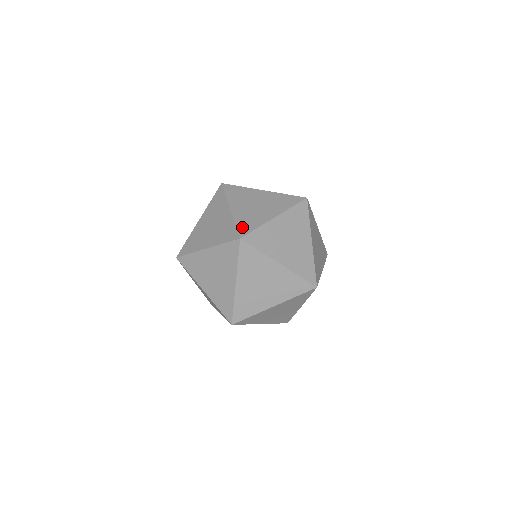
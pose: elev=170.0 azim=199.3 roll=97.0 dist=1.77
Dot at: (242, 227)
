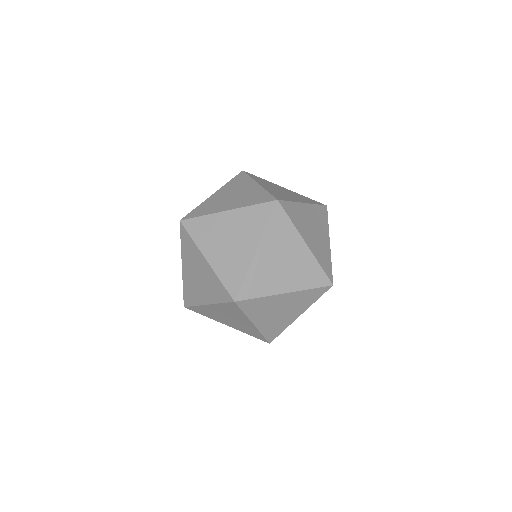
Dot at: (195, 212)
